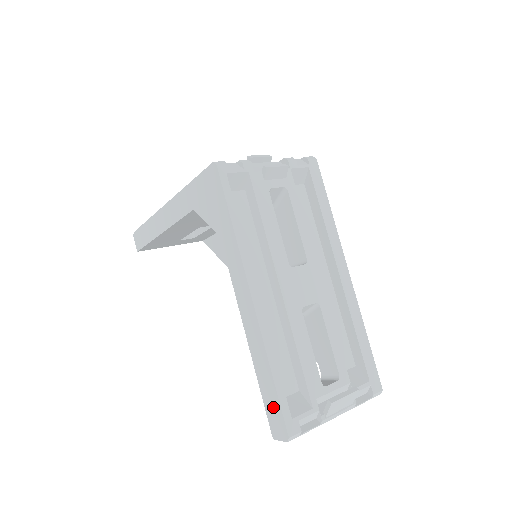
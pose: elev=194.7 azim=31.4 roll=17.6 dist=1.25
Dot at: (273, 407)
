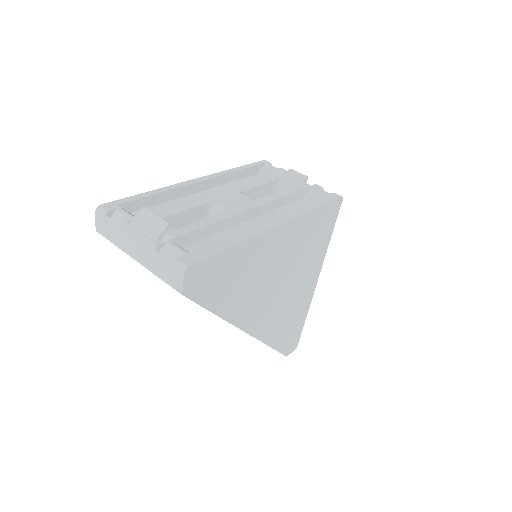
Dot at: occluded
